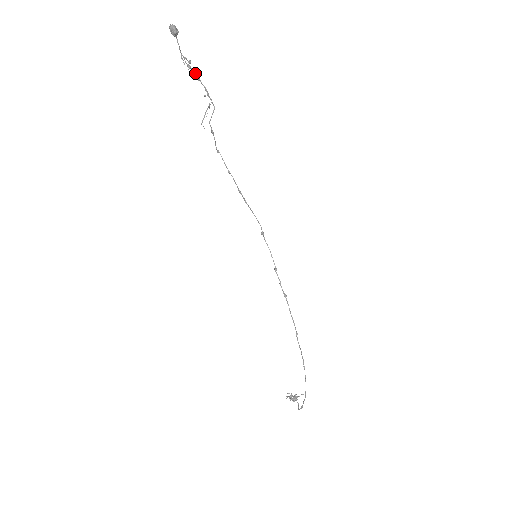
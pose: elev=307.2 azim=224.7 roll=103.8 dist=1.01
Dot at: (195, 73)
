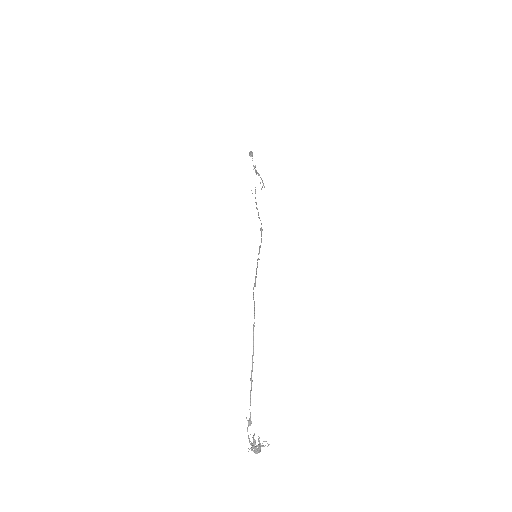
Dot at: (258, 173)
